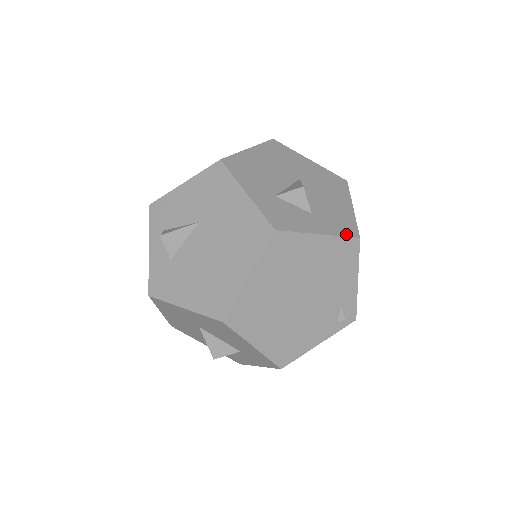
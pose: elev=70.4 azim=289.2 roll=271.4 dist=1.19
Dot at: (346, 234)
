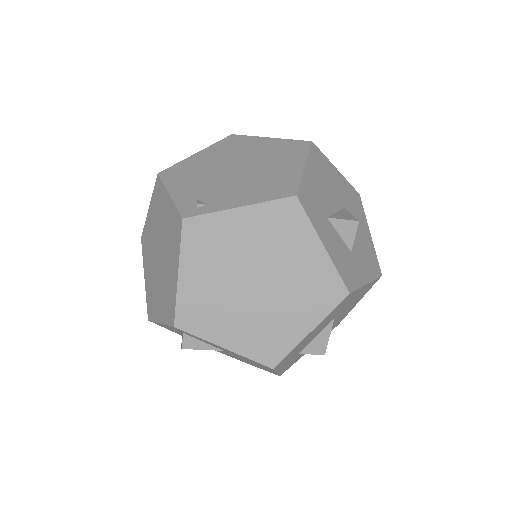
Dot at: occluded
